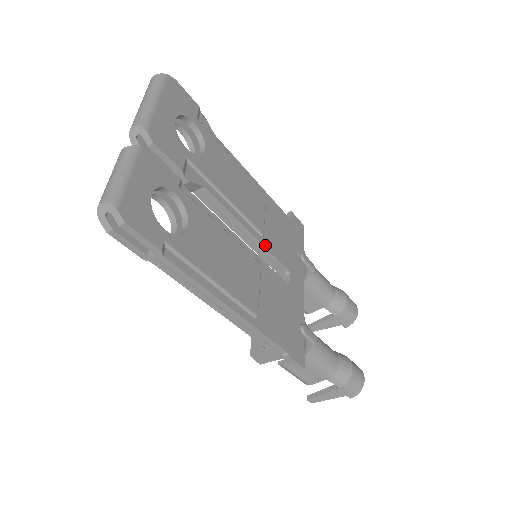
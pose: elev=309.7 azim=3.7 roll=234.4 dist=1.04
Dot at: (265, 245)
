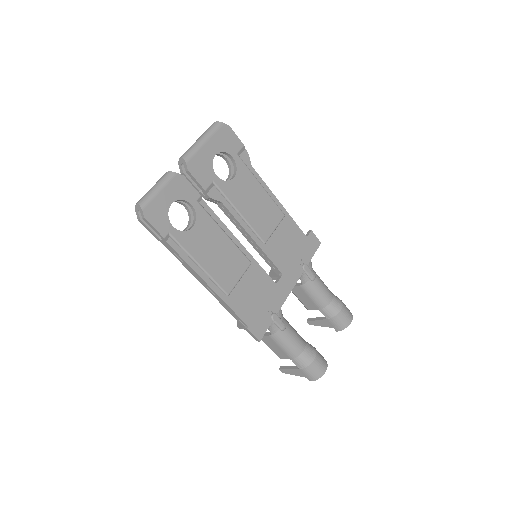
Dot at: (265, 250)
